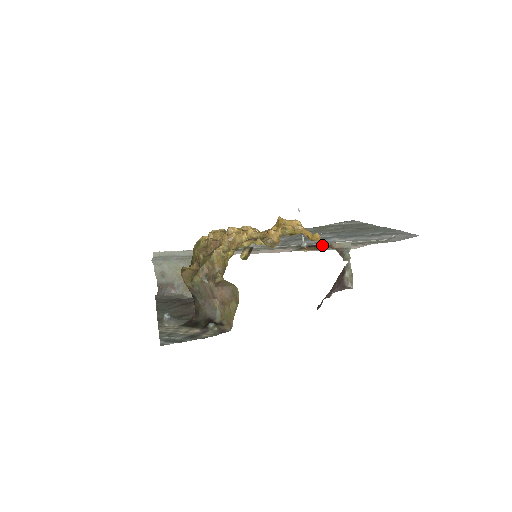
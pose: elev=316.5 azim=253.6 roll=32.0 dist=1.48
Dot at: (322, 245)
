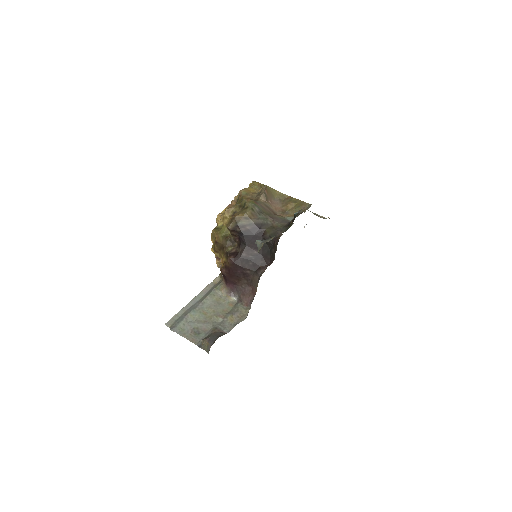
Dot at: occluded
